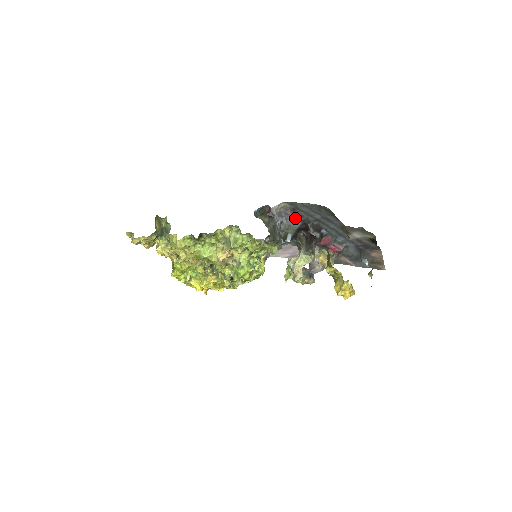
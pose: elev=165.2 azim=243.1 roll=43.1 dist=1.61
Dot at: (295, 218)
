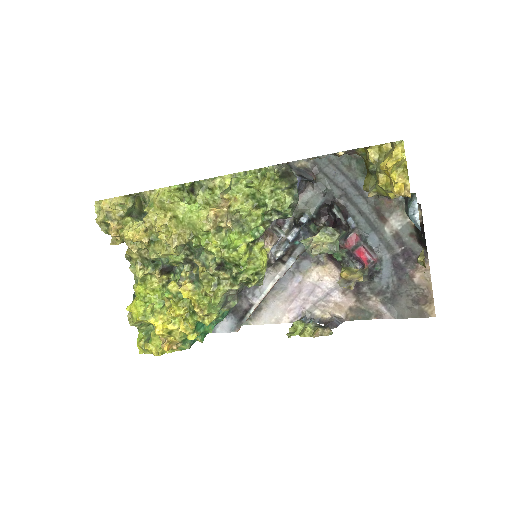
Dot at: (316, 191)
